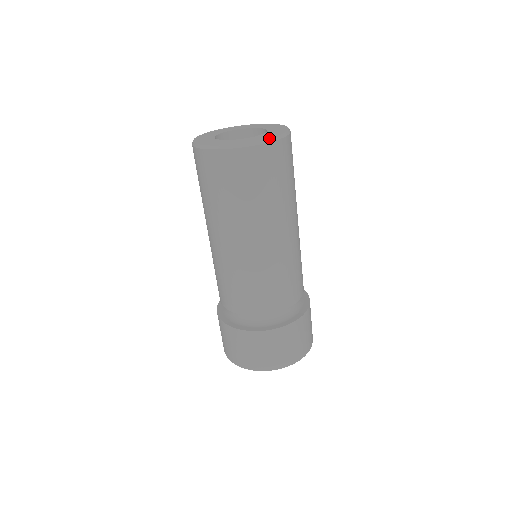
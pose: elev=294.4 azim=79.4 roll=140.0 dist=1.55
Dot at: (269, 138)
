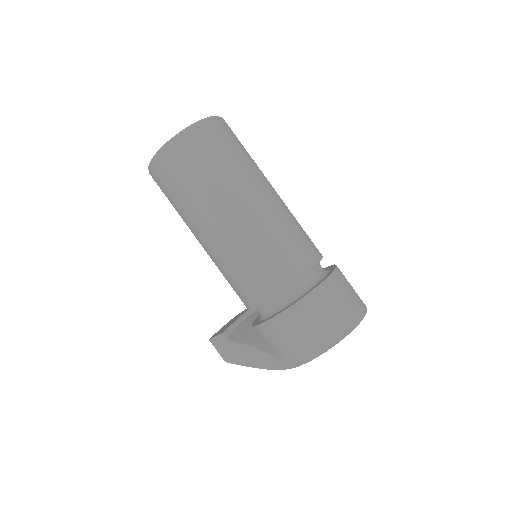
Dot at: occluded
